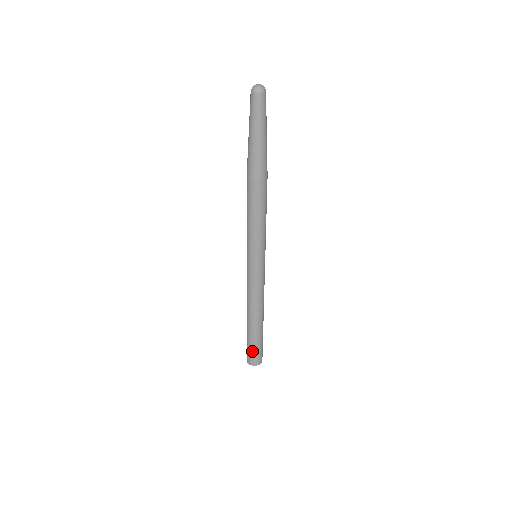
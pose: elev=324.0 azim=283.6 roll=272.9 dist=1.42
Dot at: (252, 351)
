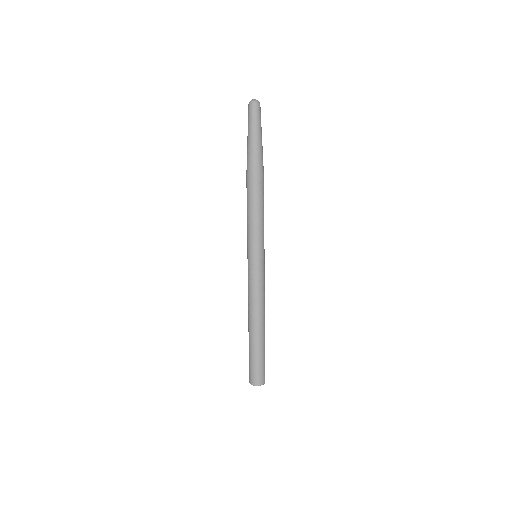
Dot at: (256, 366)
